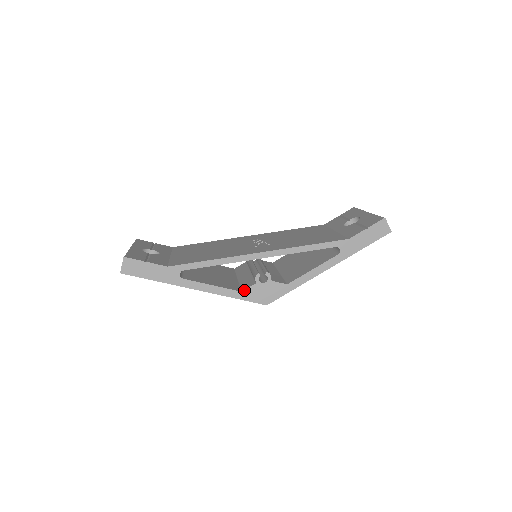
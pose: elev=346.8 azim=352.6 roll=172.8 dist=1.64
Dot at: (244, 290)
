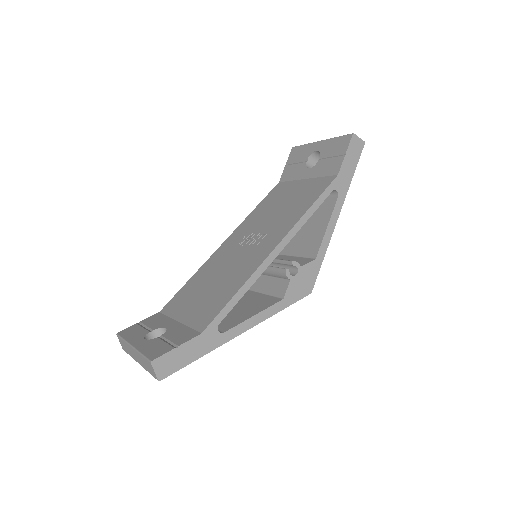
Dot at: (284, 296)
